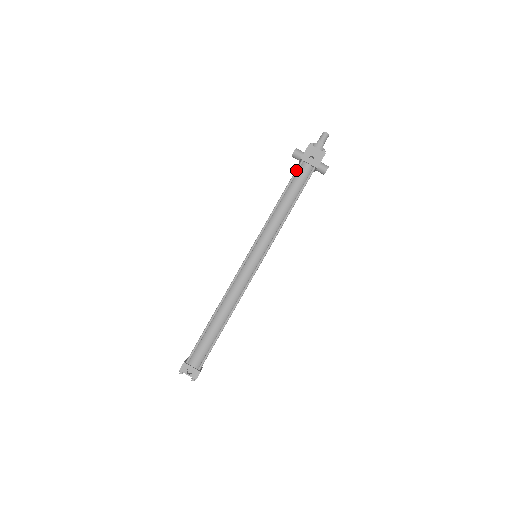
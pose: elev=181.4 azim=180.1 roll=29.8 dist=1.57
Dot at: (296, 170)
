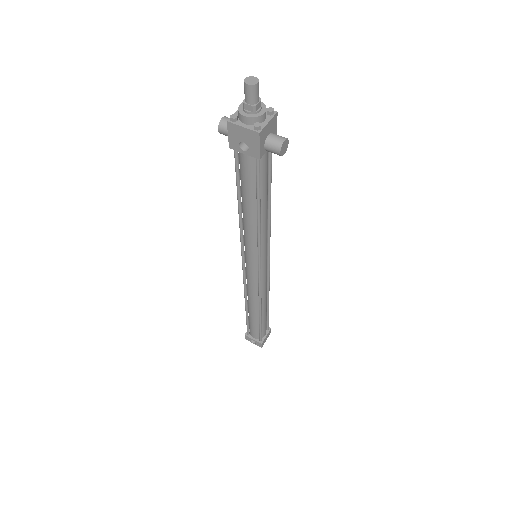
Dot at: occluded
